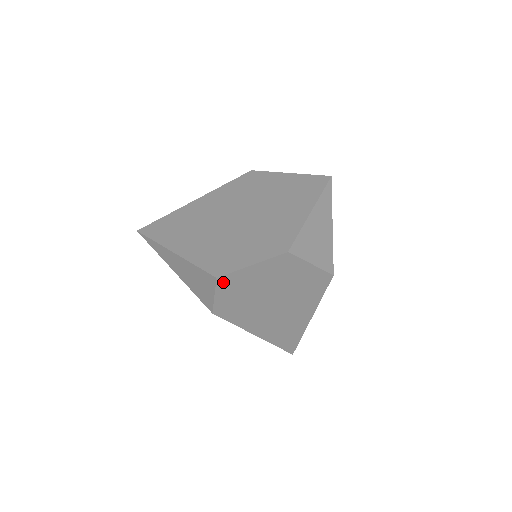
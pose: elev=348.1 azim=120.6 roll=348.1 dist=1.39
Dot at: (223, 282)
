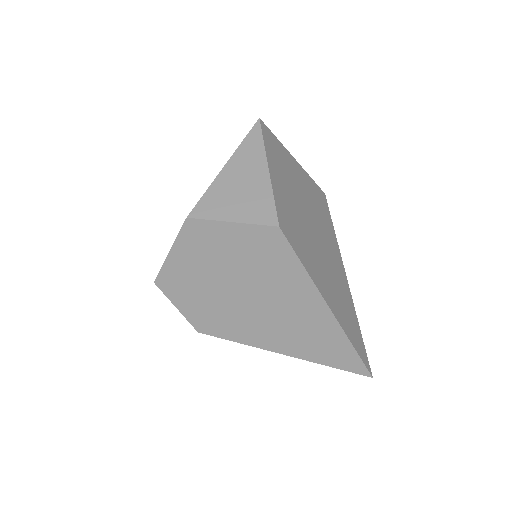
Dot at: (166, 286)
